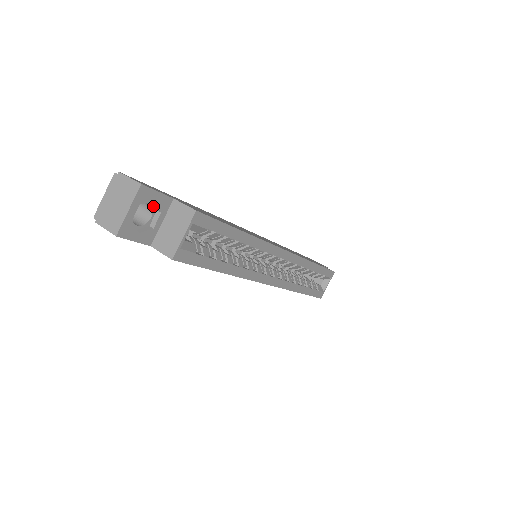
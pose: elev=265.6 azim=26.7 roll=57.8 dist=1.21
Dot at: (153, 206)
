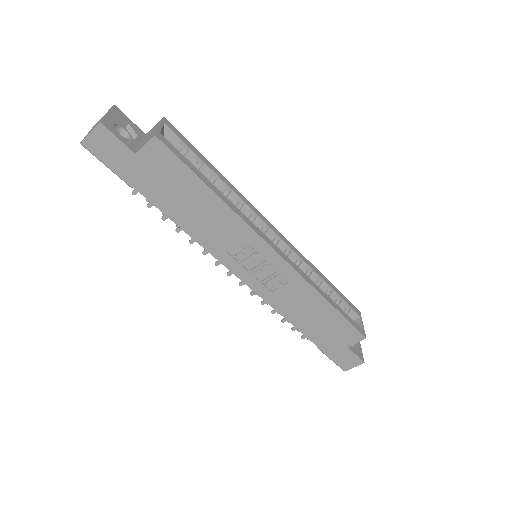
Dot at: (129, 135)
